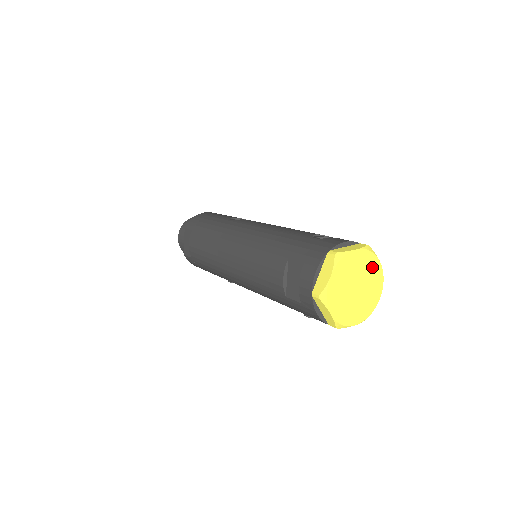
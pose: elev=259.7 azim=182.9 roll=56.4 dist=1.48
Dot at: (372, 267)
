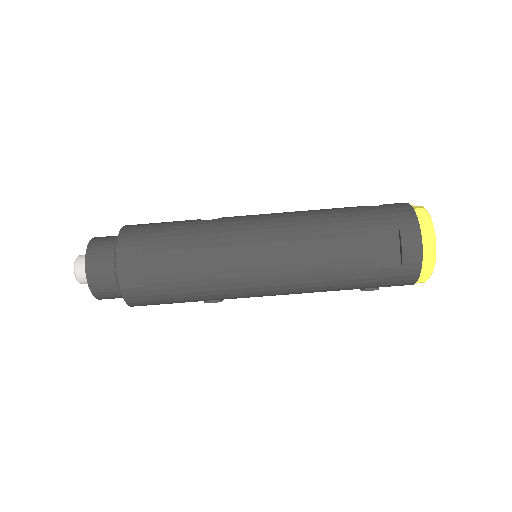
Dot at: occluded
